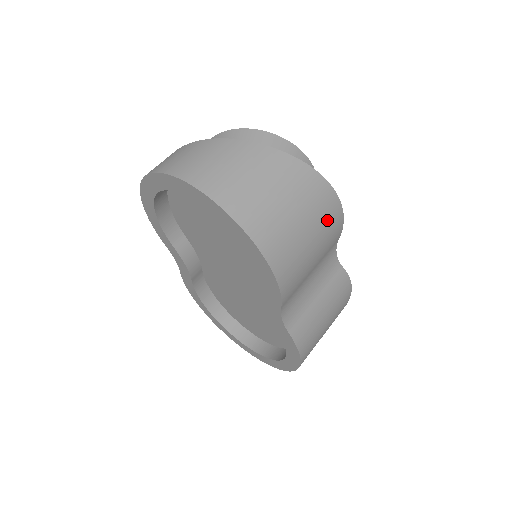
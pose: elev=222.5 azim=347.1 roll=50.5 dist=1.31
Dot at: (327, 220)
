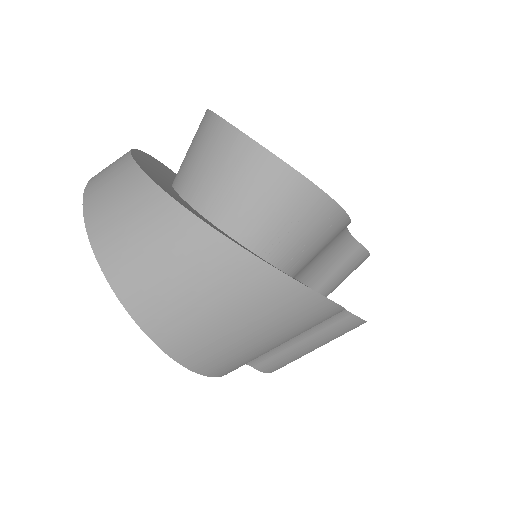
Dot at: (307, 322)
